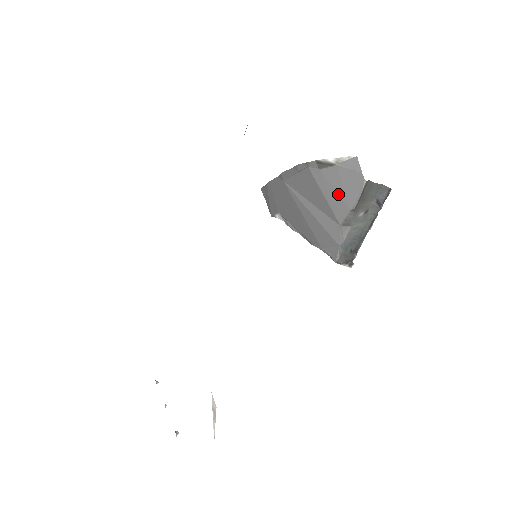
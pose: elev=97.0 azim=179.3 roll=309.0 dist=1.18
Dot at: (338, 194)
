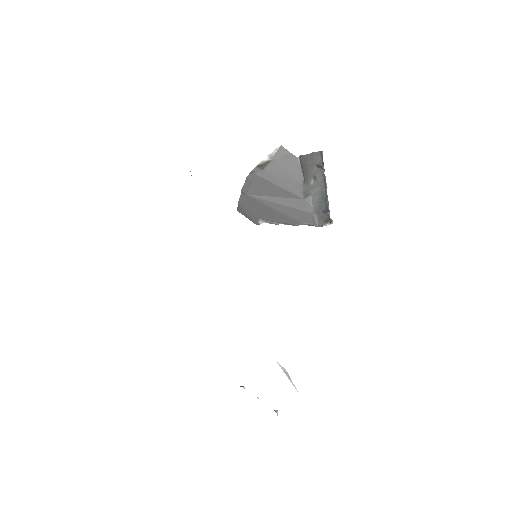
Dot at: (286, 179)
